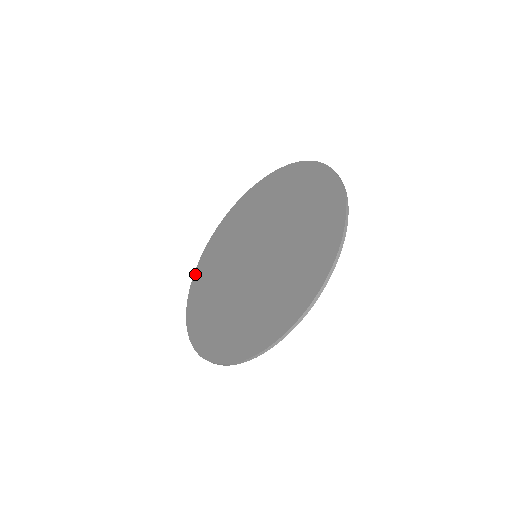
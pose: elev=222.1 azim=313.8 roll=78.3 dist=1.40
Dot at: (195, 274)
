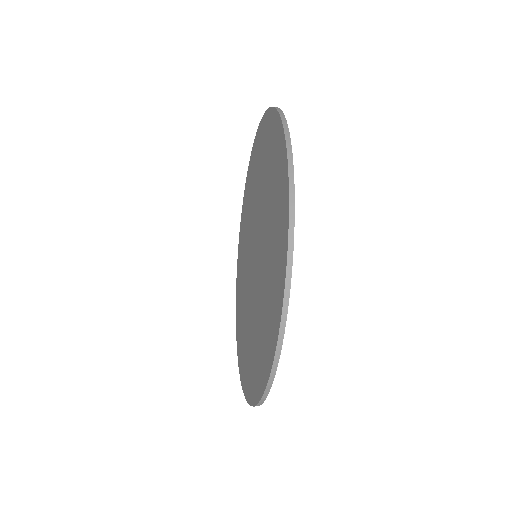
Dot at: (237, 355)
